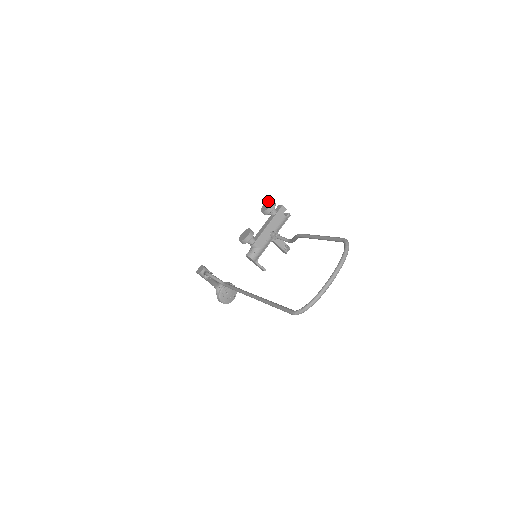
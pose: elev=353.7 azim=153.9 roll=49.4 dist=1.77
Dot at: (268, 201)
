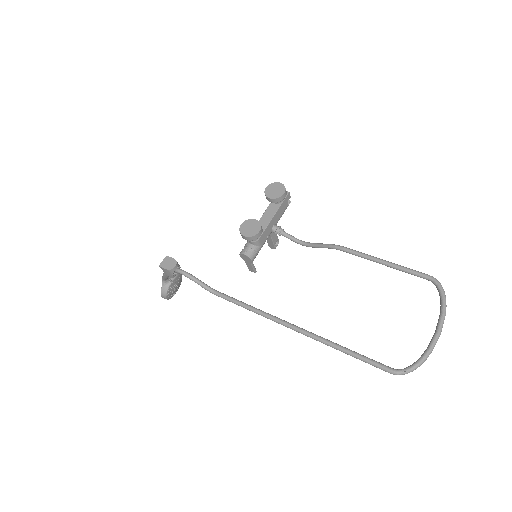
Dot at: (275, 183)
